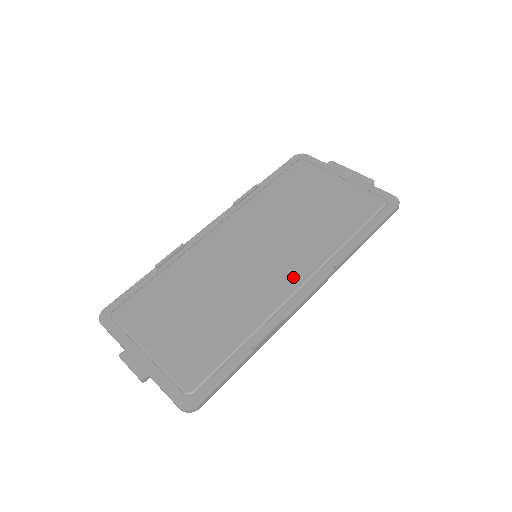
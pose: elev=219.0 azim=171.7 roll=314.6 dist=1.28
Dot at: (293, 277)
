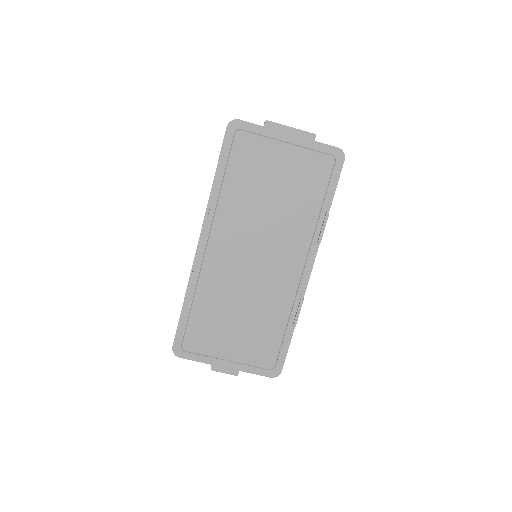
Dot at: (294, 264)
